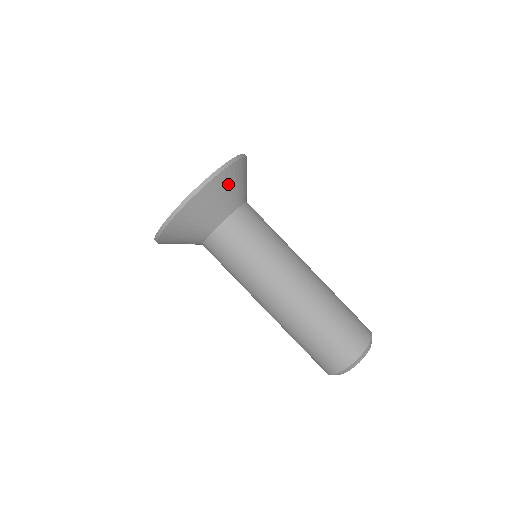
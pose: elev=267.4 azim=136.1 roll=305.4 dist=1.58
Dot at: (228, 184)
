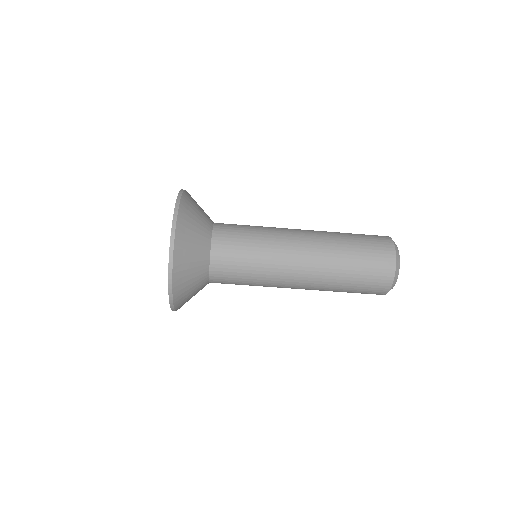
Dot at: (185, 286)
